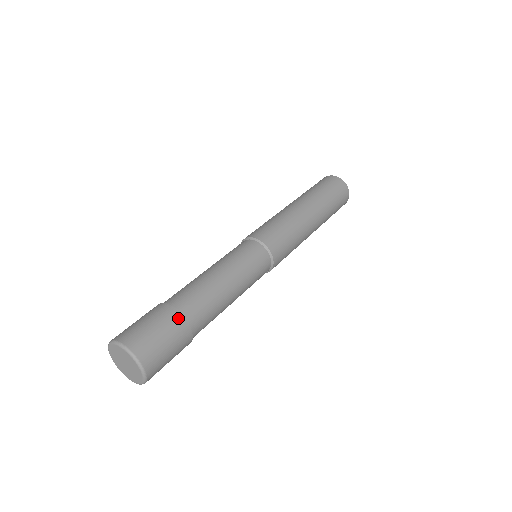
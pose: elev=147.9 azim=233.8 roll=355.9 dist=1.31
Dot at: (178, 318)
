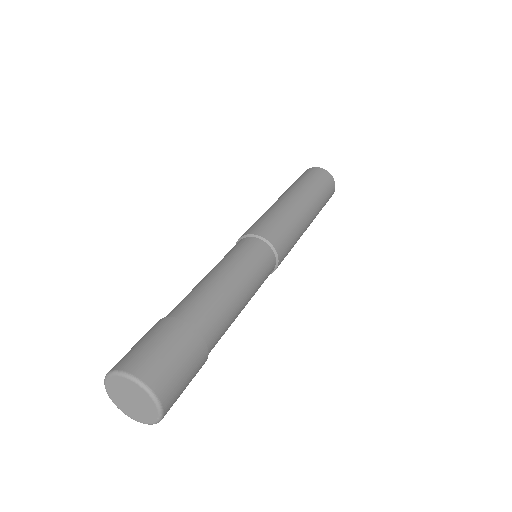
Dot at: (179, 325)
